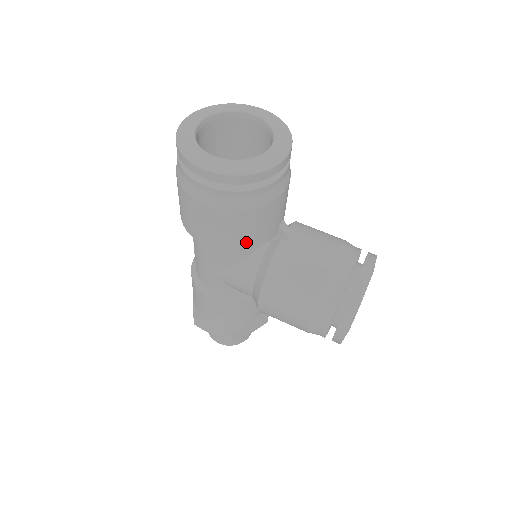
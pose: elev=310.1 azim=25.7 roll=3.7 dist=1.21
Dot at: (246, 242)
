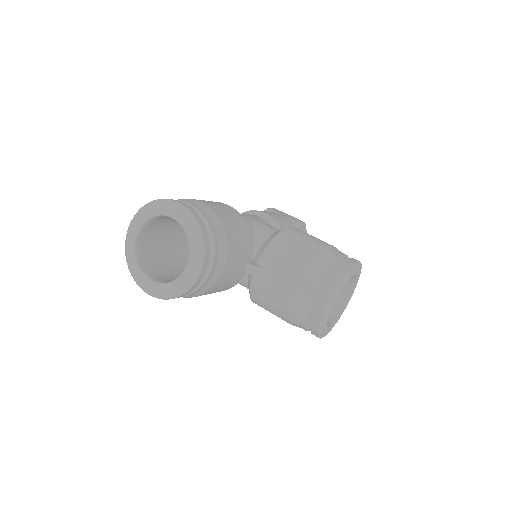
Dot at: (219, 291)
